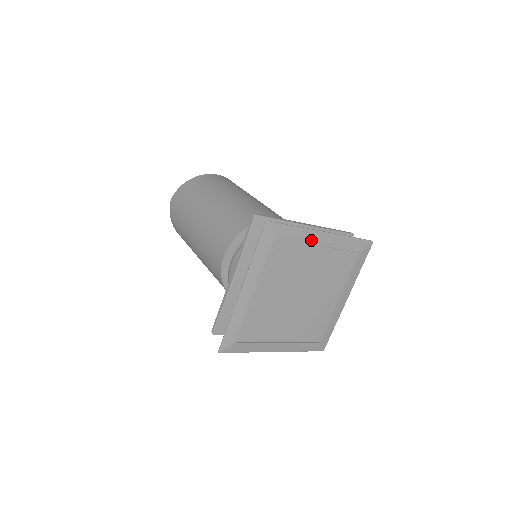
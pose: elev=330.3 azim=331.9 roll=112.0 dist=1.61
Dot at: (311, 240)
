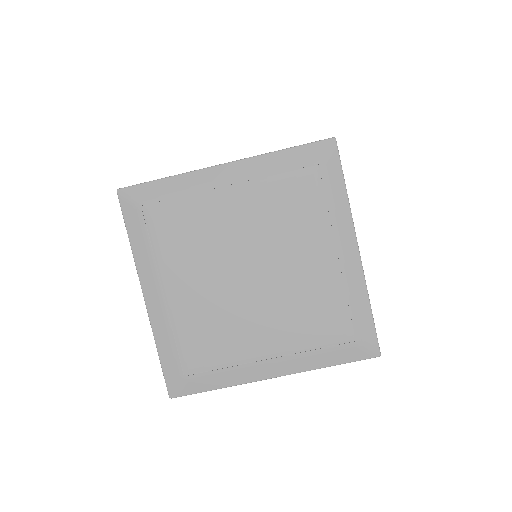
Dot at: (339, 230)
